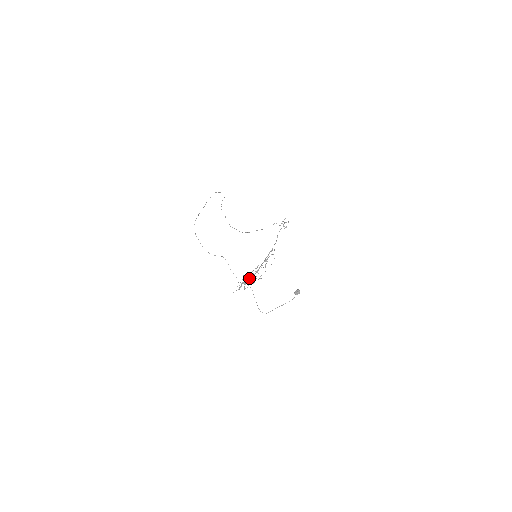
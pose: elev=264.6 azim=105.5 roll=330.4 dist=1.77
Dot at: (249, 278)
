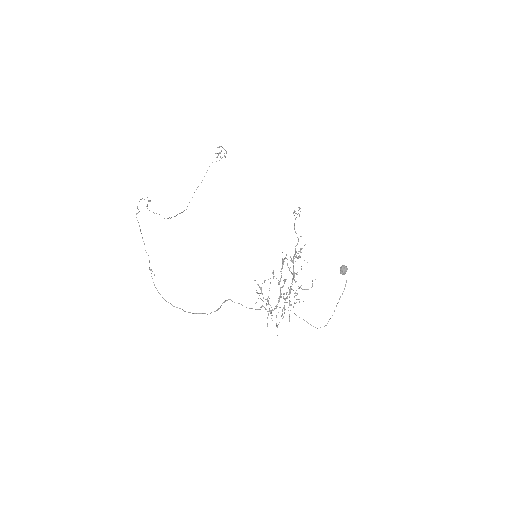
Dot at: (279, 301)
